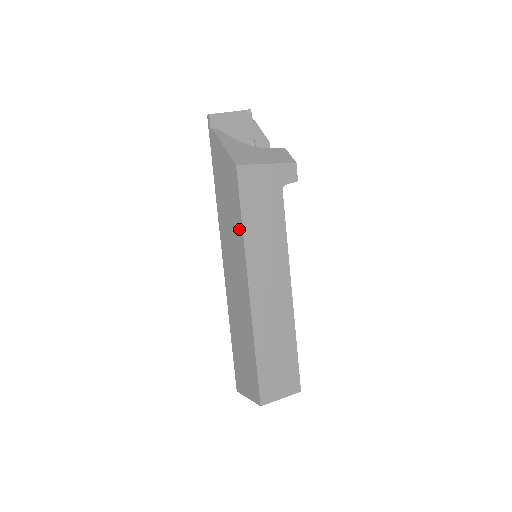
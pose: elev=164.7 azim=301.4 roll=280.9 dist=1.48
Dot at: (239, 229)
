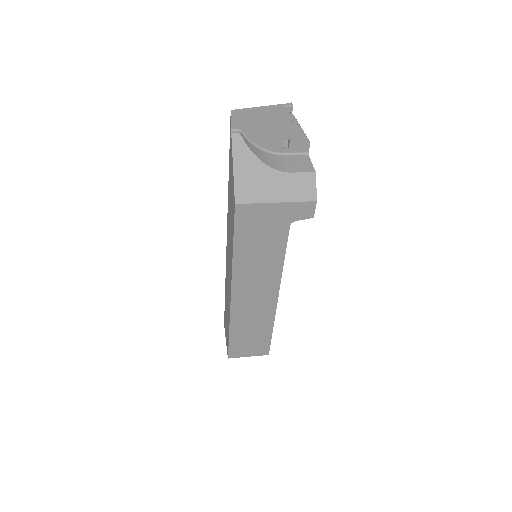
Dot at: (232, 250)
